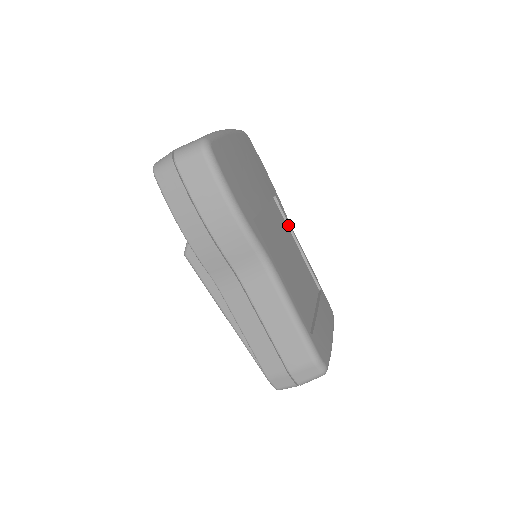
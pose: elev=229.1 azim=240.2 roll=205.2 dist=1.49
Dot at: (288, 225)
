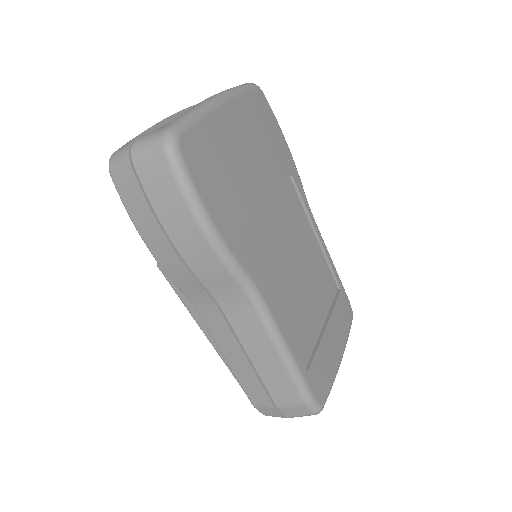
Dot at: (306, 211)
